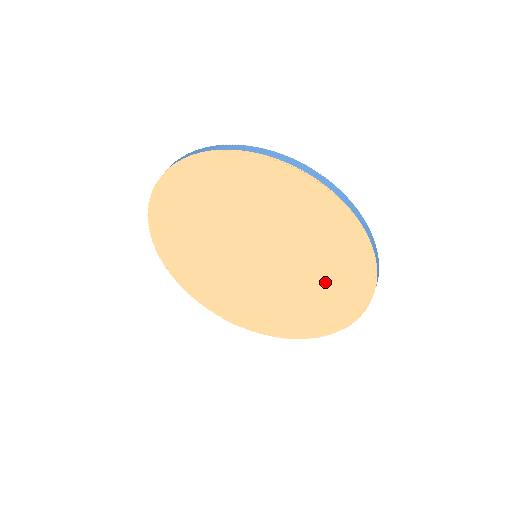
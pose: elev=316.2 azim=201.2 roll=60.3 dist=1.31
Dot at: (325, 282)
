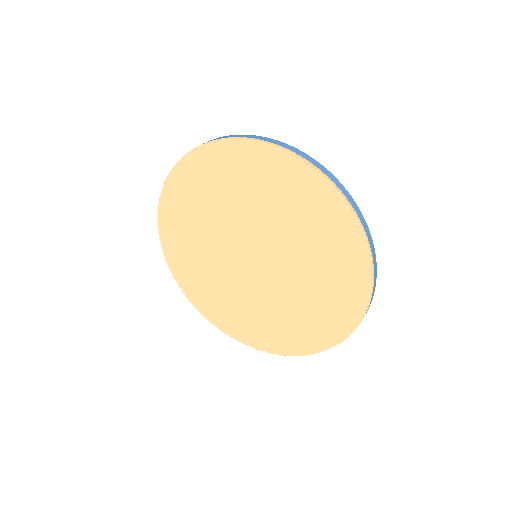
Dot at: (306, 225)
